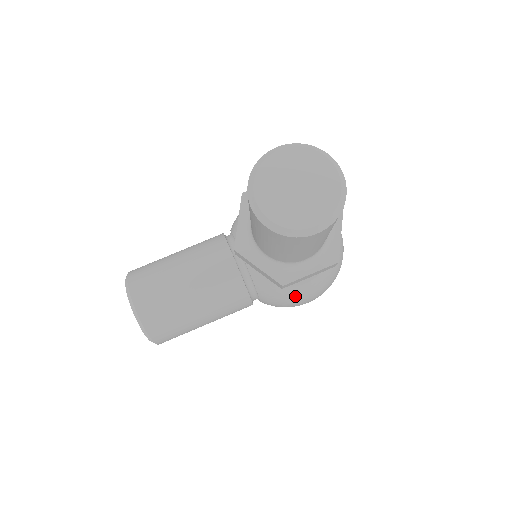
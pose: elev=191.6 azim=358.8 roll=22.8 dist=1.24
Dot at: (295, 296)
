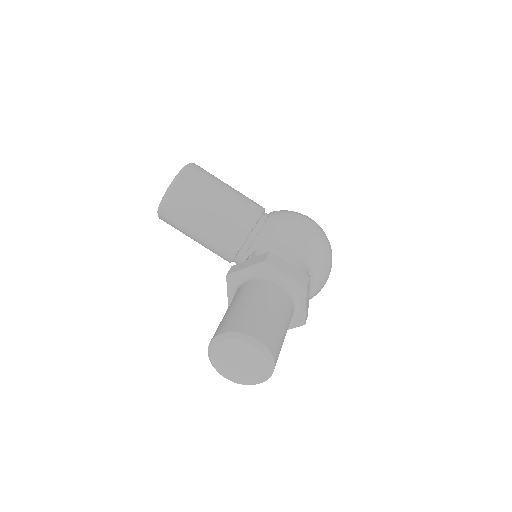
Dot at: occluded
